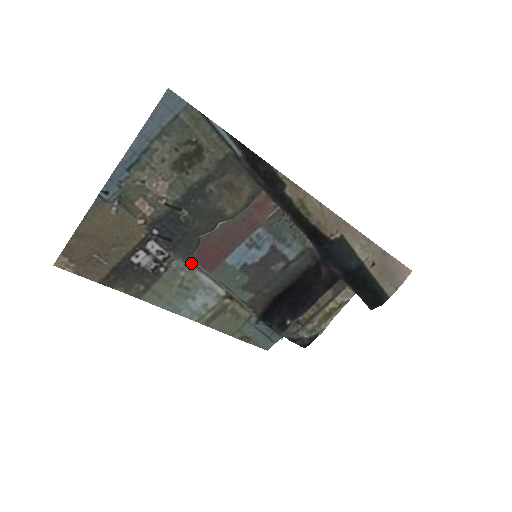
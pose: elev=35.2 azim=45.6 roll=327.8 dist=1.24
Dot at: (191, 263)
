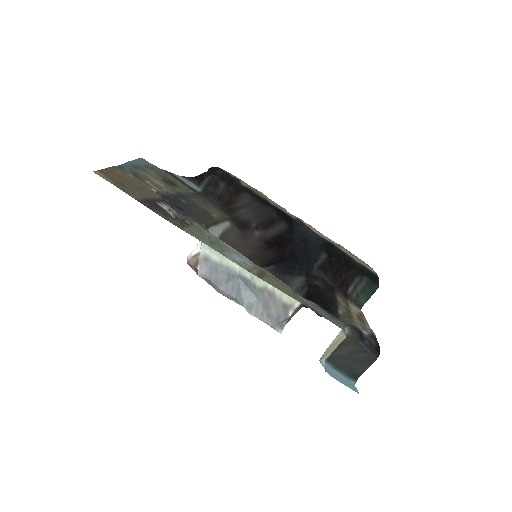
Dot at: occluded
